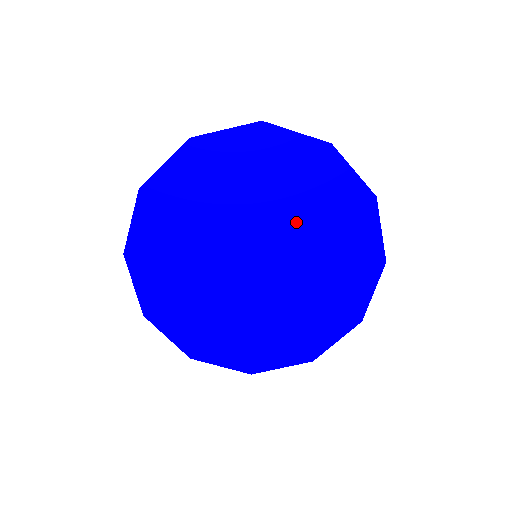
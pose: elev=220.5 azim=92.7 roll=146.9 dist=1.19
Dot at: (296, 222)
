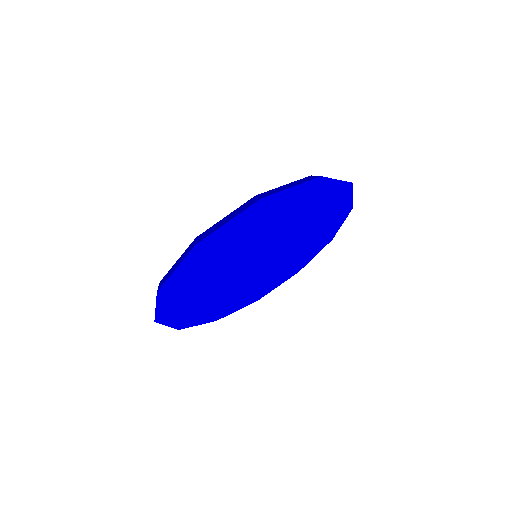
Dot at: (299, 234)
